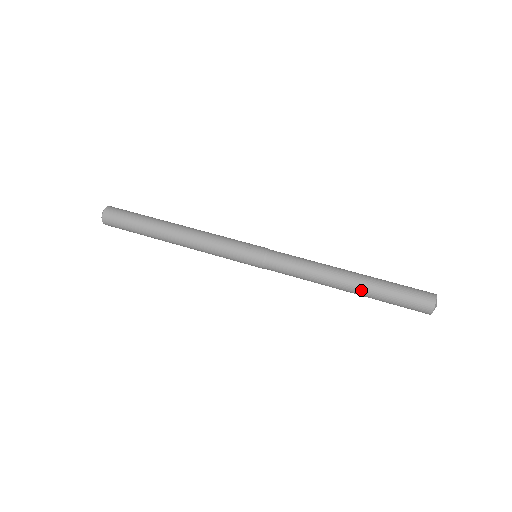
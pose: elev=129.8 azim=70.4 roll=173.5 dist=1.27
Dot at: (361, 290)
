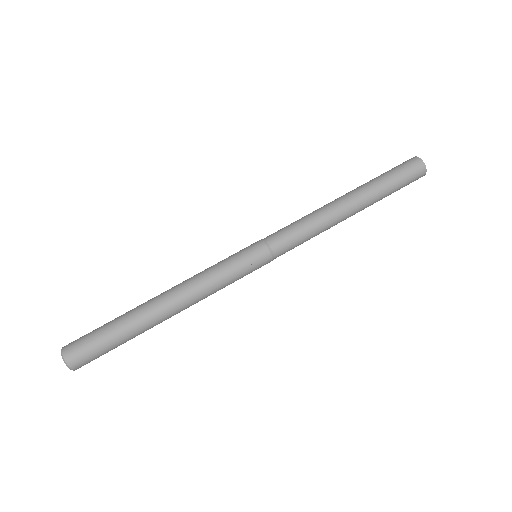
Dot at: occluded
